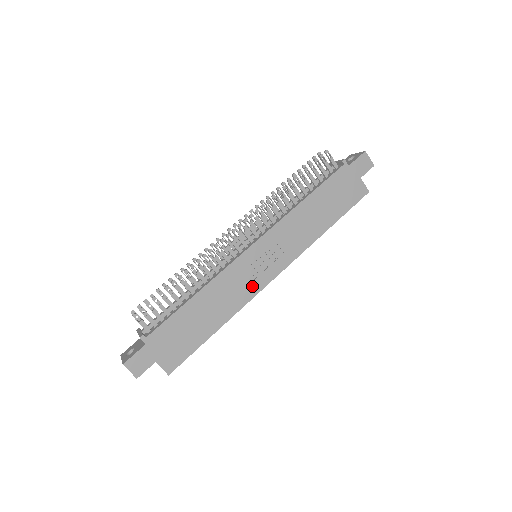
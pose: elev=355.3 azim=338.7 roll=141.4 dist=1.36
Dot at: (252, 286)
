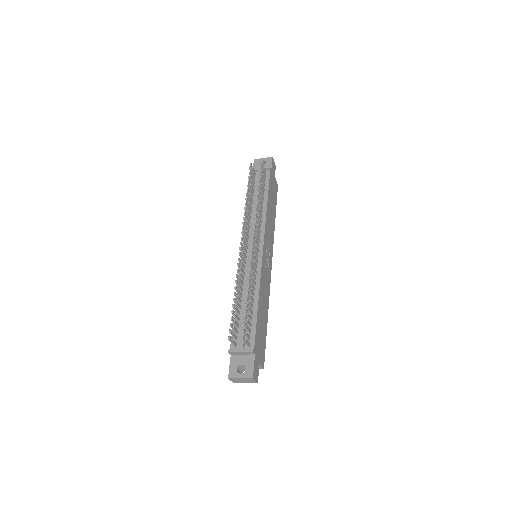
Dot at: (268, 278)
